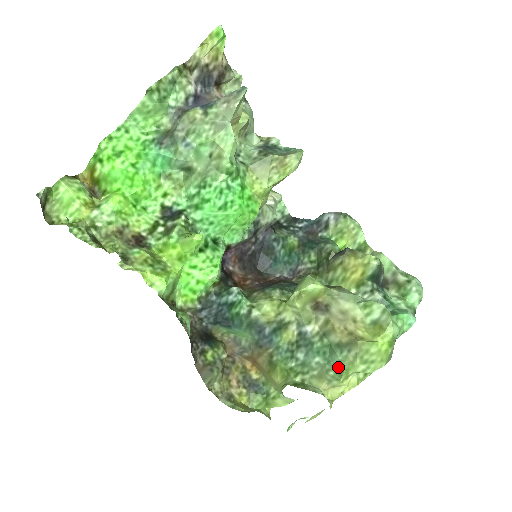
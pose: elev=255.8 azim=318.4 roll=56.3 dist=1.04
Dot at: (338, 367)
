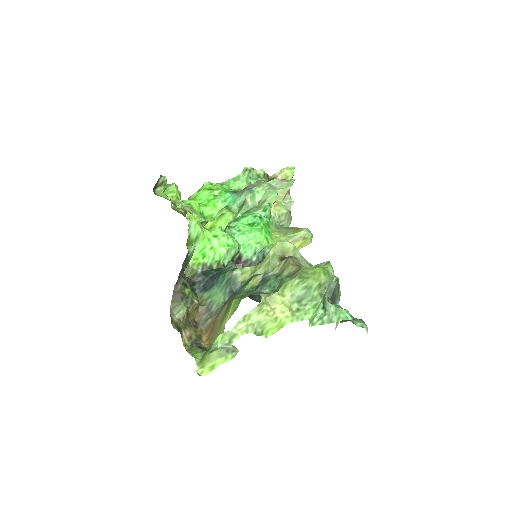
Dot at: (280, 286)
